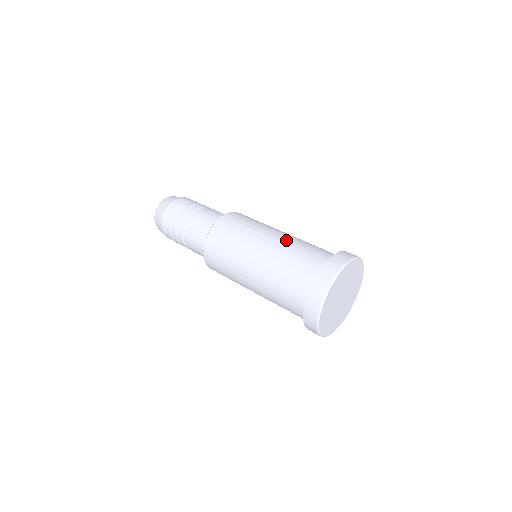
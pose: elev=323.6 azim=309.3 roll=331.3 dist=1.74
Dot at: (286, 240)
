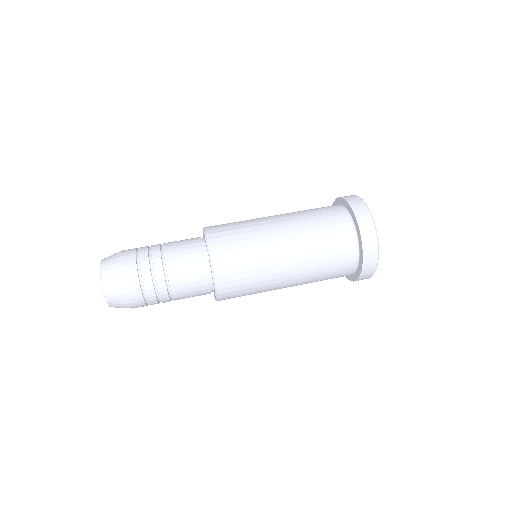
Dot at: (289, 214)
